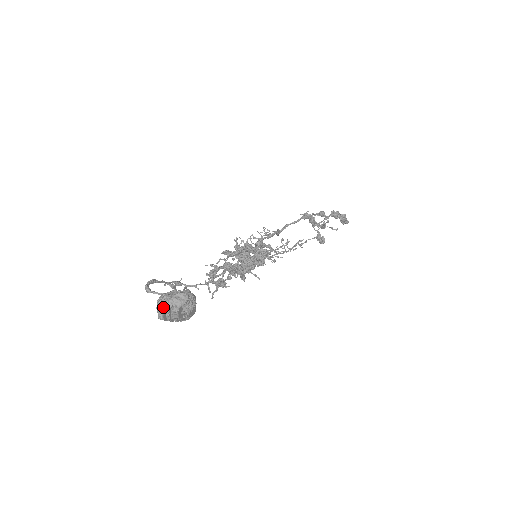
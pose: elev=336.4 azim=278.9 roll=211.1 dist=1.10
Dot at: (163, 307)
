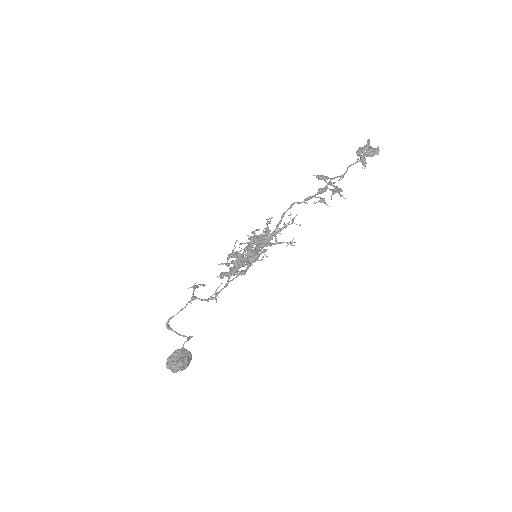
Dot at: occluded
